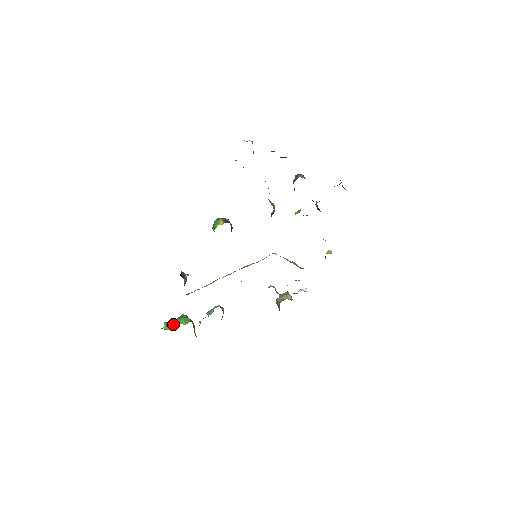
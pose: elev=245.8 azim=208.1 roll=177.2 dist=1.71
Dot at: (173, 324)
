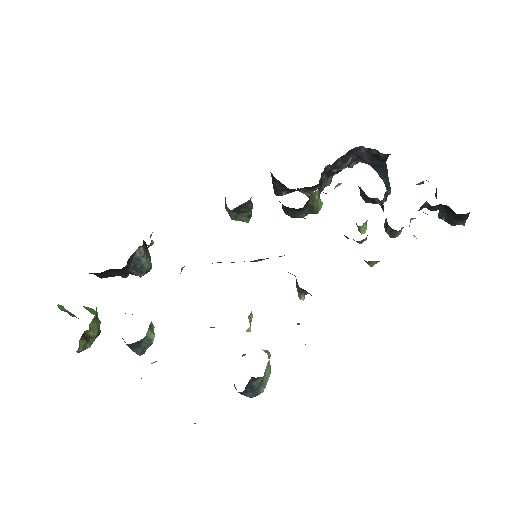
Dot at: occluded
